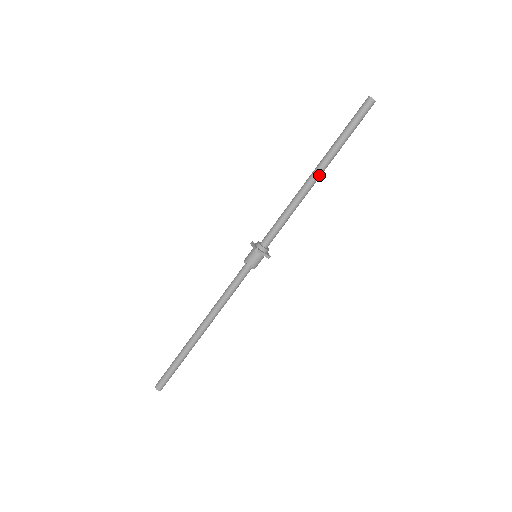
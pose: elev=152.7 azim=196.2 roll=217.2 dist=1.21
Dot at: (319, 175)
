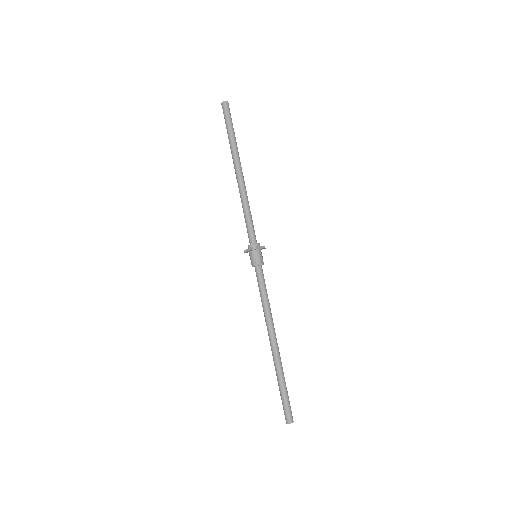
Dot at: (241, 169)
